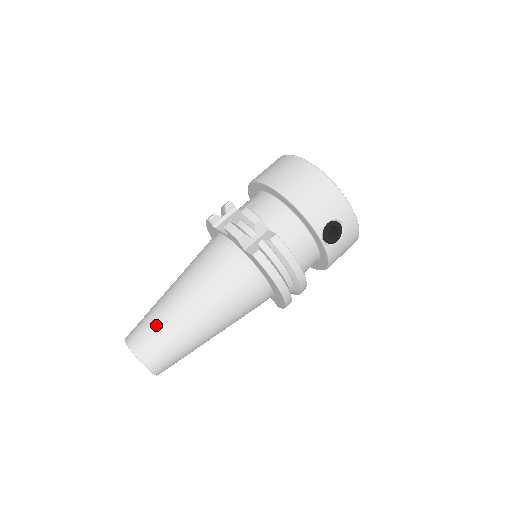
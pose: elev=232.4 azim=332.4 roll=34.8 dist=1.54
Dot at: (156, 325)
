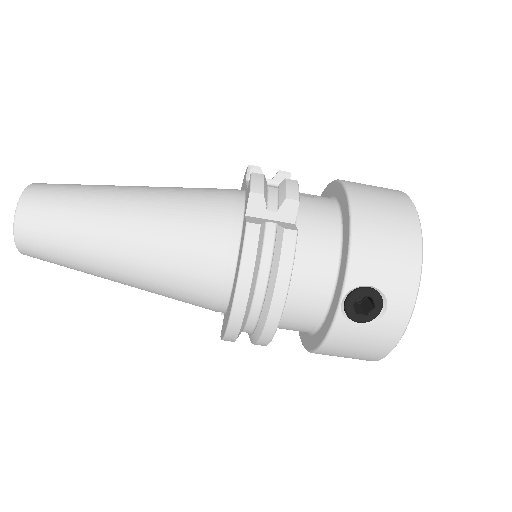
Dot at: (75, 195)
